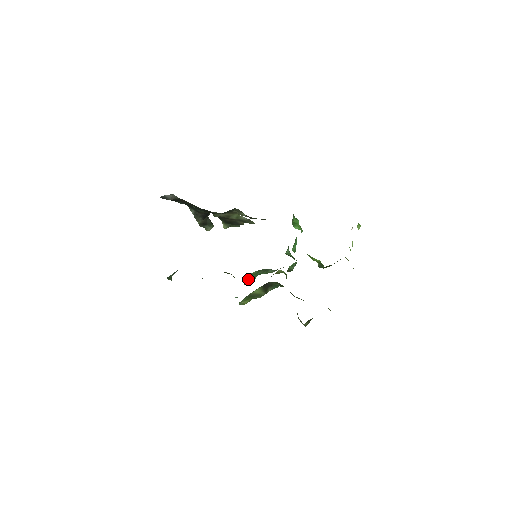
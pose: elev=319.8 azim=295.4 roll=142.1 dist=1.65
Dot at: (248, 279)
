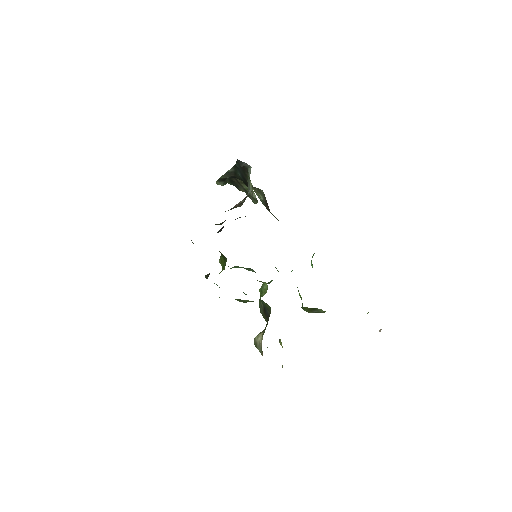
Dot at: occluded
